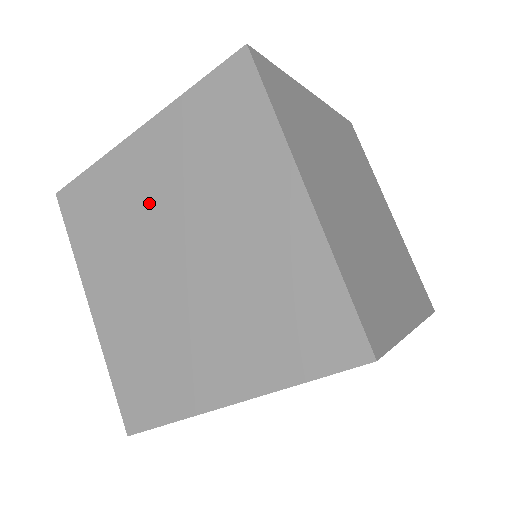
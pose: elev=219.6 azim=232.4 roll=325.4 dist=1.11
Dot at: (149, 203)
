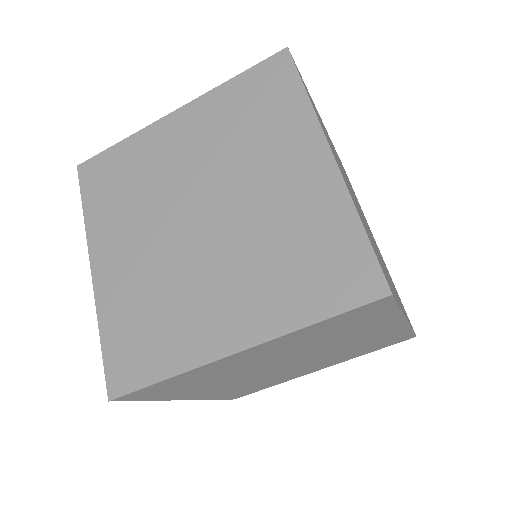
Dot at: (176, 170)
